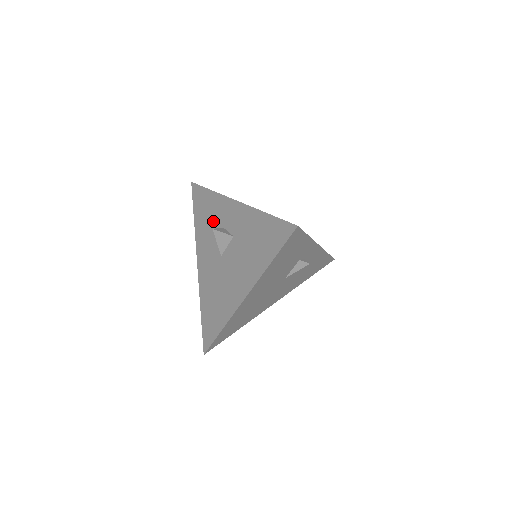
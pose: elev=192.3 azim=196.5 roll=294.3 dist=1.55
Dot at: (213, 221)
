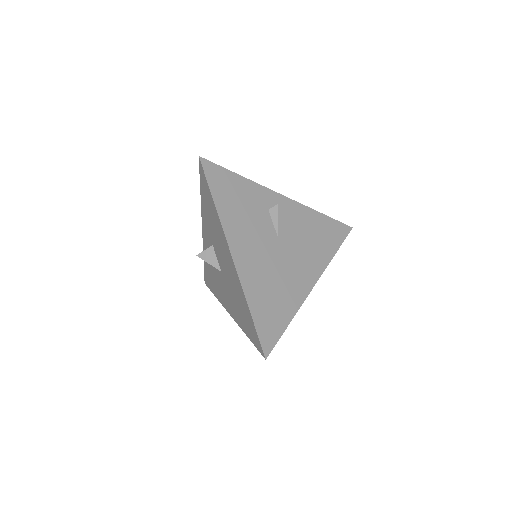
Dot at: (212, 268)
